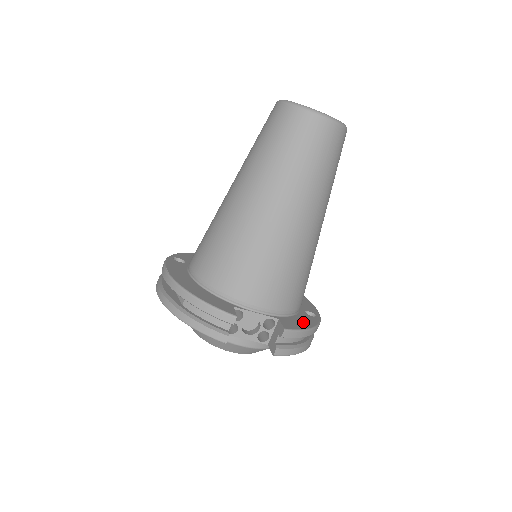
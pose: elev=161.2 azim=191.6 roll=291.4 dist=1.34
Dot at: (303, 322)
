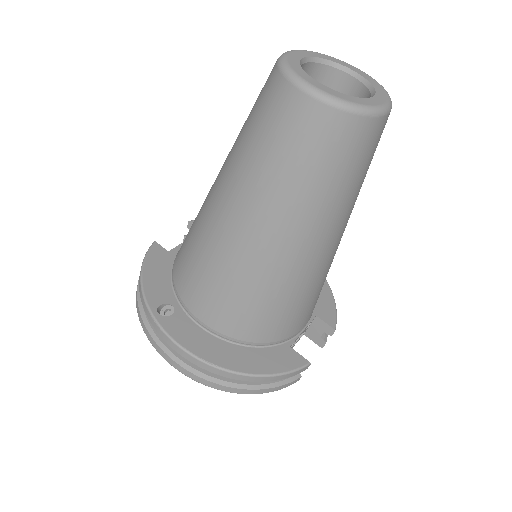
Dot at: (323, 293)
